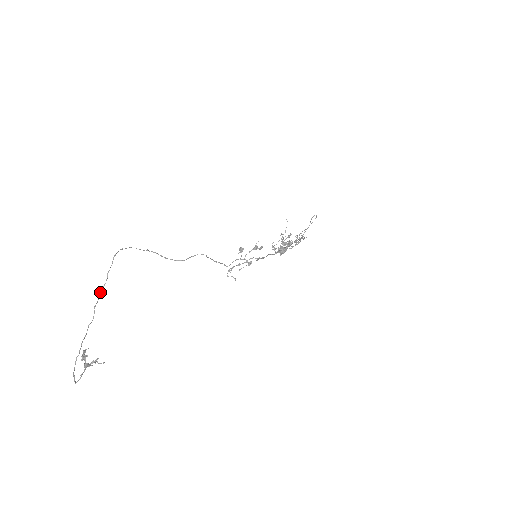
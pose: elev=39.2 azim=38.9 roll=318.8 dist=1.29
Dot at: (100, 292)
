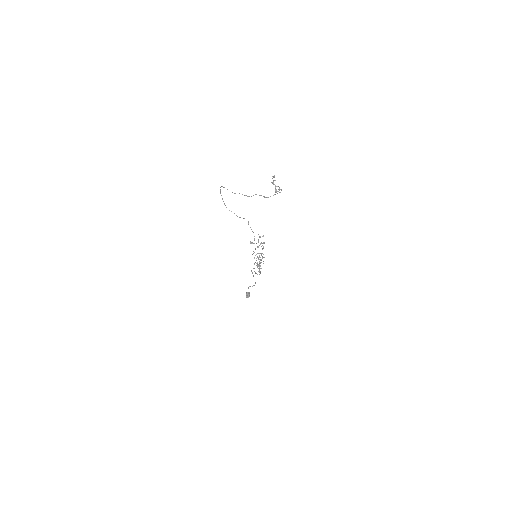
Dot at: (234, 193)
